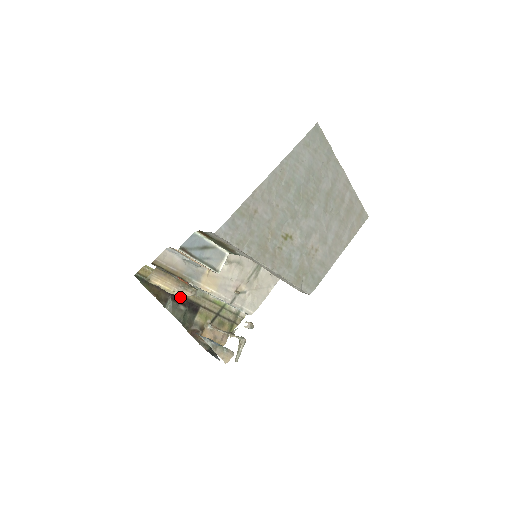
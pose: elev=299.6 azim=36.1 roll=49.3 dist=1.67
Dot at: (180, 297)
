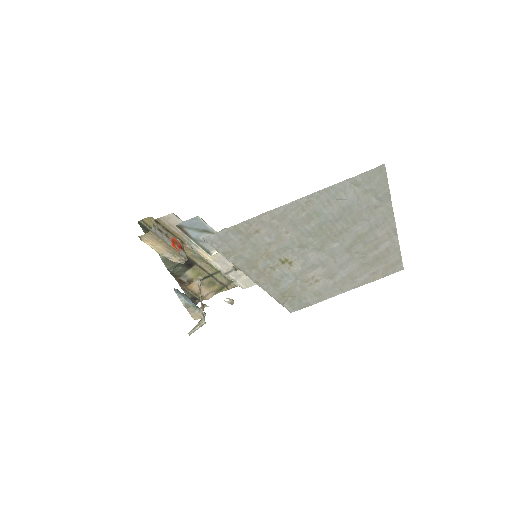
Dot at: occluded
